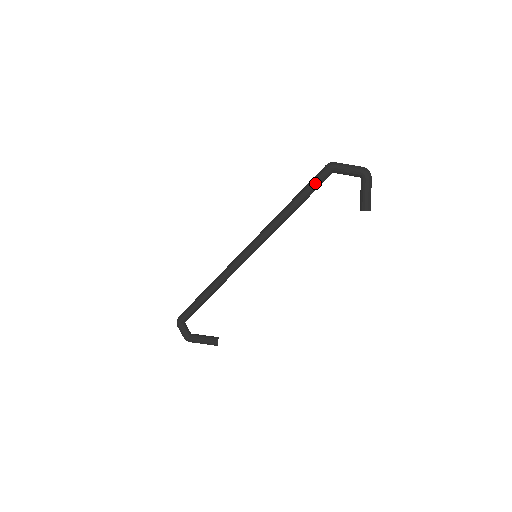
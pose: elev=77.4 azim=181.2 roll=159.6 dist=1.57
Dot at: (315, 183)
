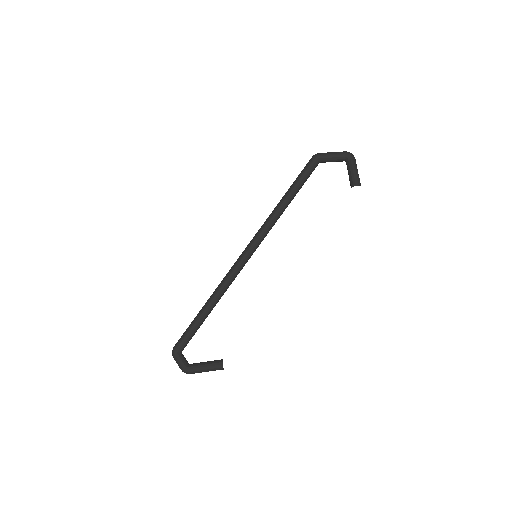
Dot at: (305, 172)
